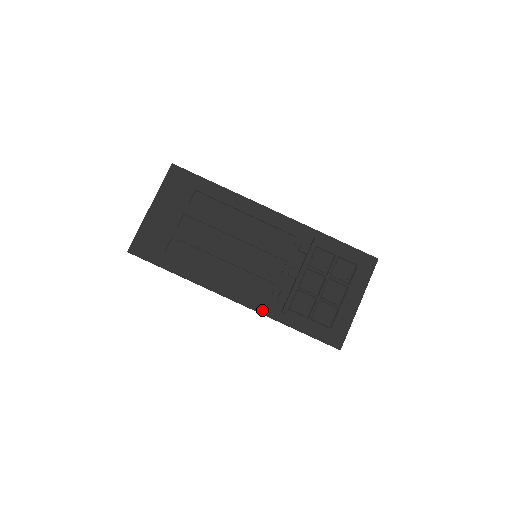
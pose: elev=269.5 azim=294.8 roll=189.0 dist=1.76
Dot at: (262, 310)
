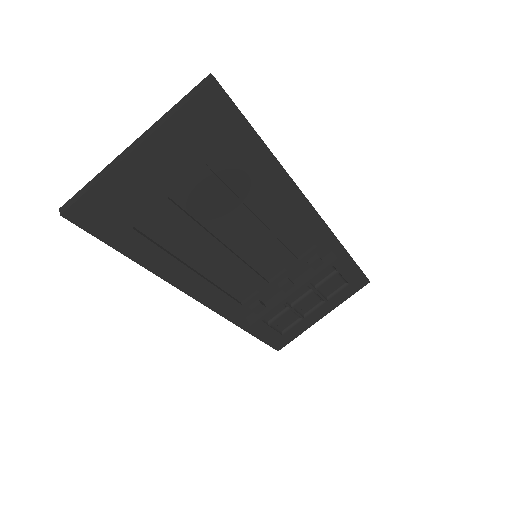
Dot at: (227, 314)
